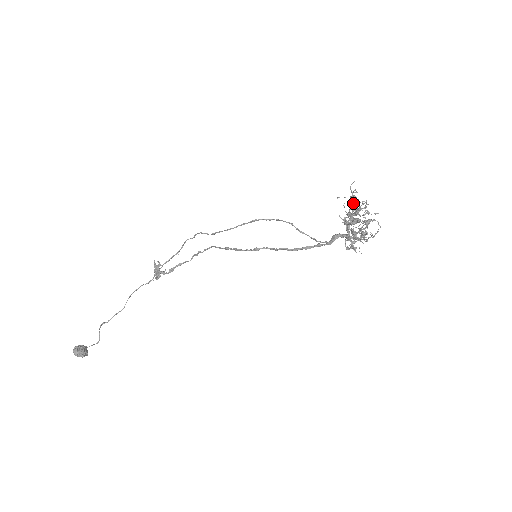
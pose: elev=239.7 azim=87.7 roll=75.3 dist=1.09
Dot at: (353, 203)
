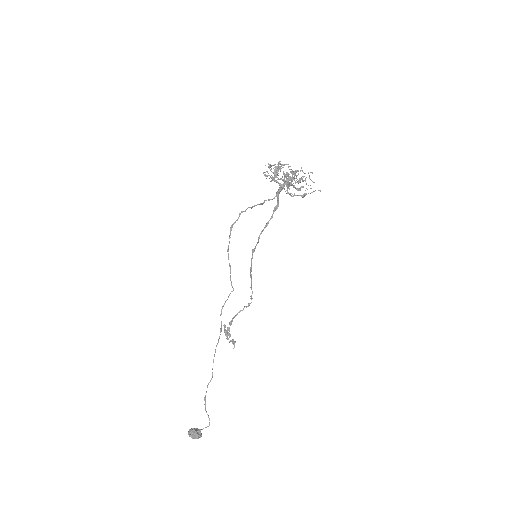
Dot at: (269, 167)
